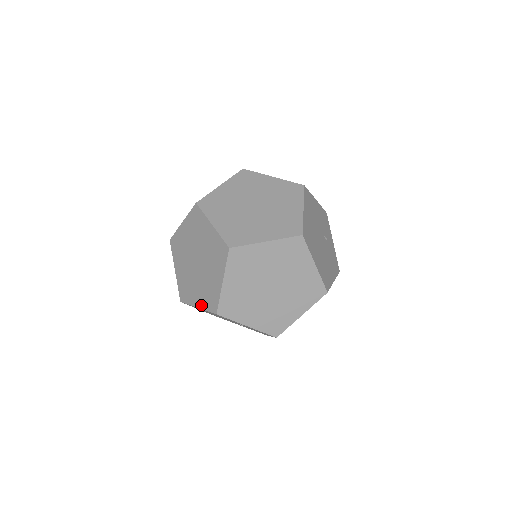
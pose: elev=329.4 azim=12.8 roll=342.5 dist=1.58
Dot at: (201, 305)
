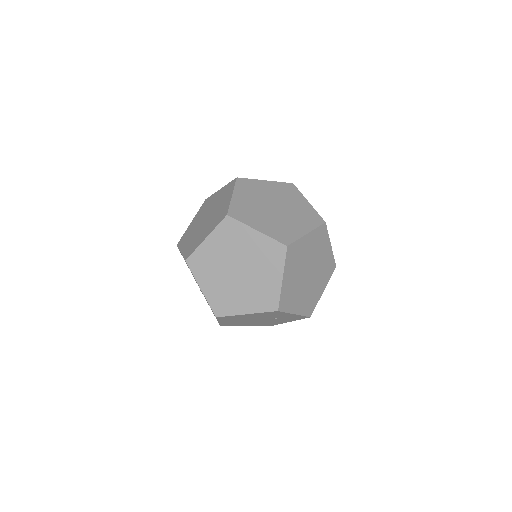
Dot at: (252, 310)
